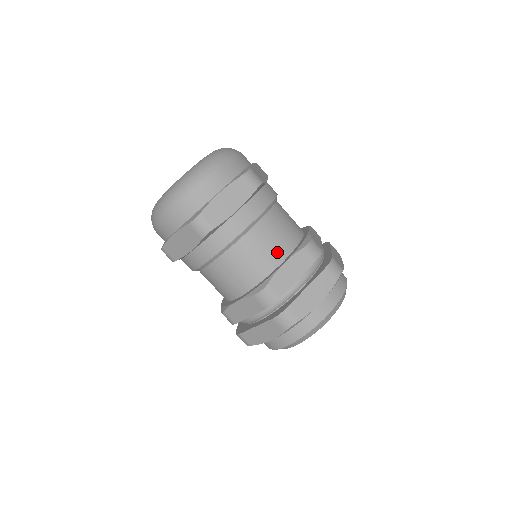
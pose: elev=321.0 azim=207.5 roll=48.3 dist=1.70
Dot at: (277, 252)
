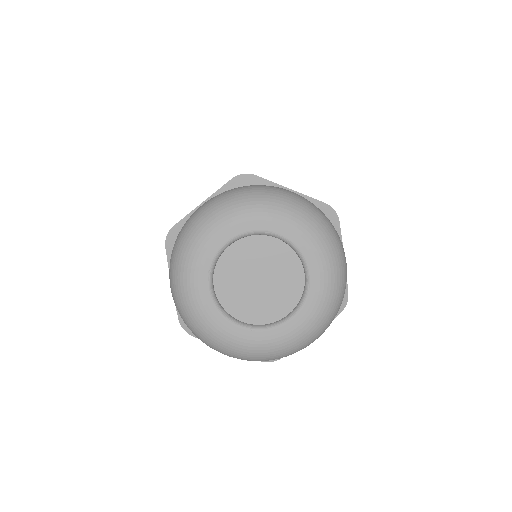
Dot at: occluded
